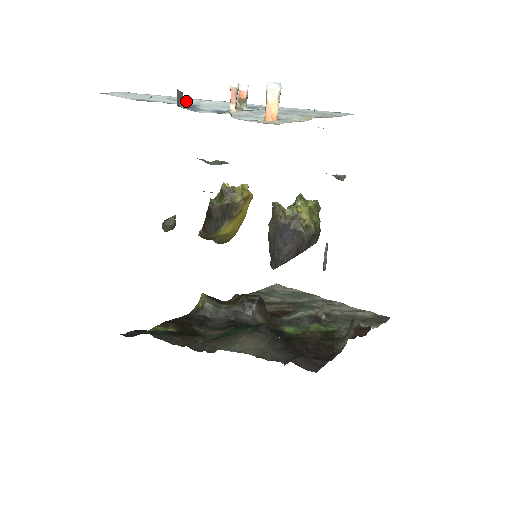
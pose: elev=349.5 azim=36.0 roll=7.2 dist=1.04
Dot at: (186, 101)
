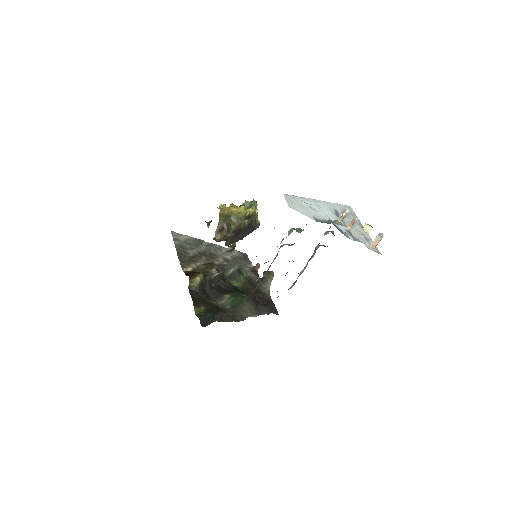
Dot at: (318, 210)
